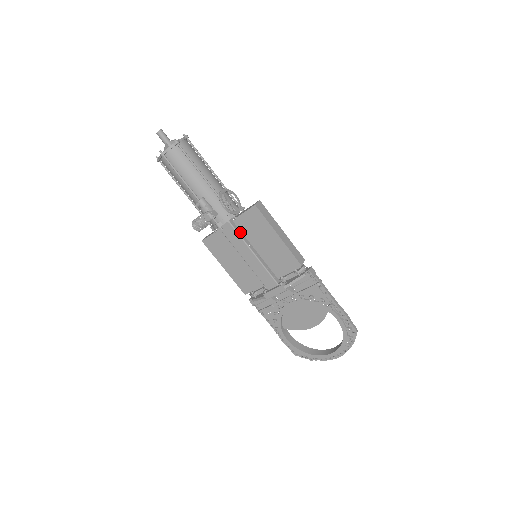
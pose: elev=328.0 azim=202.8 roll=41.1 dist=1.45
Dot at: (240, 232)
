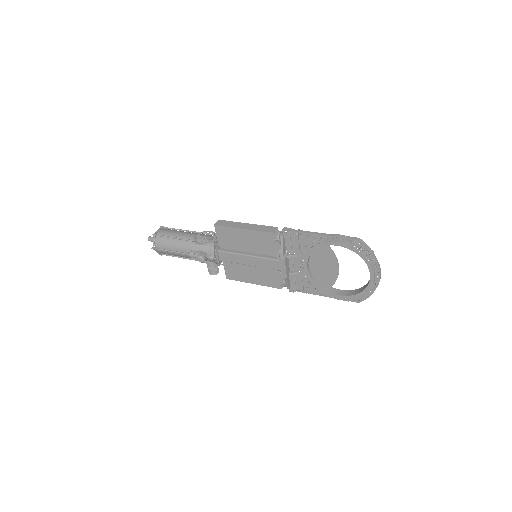
Dot at: (229, 250)
